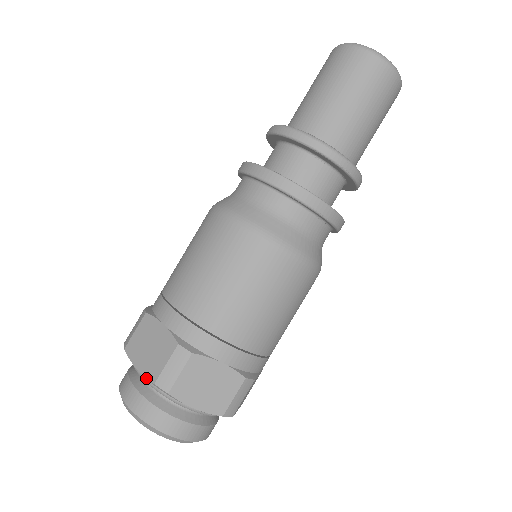
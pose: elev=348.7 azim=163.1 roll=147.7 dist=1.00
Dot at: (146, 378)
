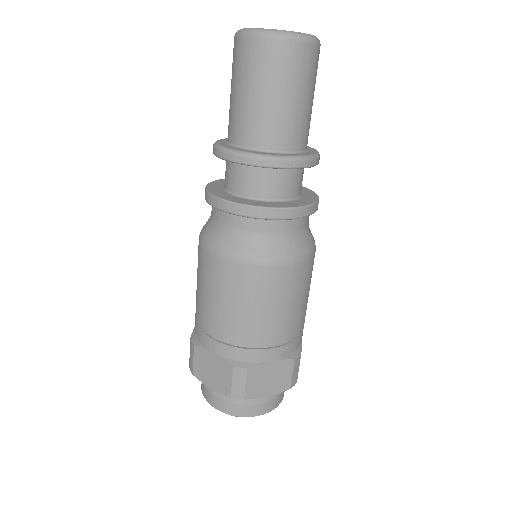
Dot at: occluded
